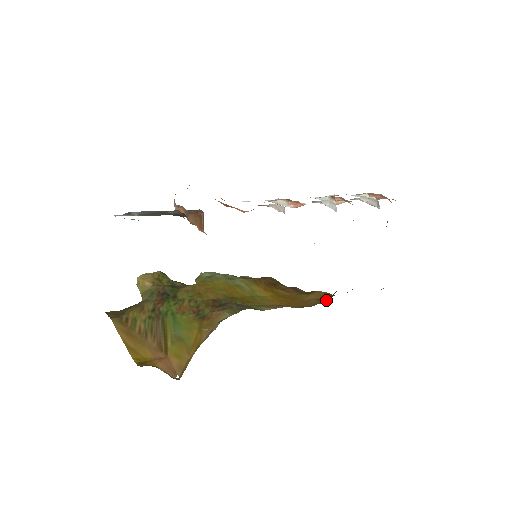
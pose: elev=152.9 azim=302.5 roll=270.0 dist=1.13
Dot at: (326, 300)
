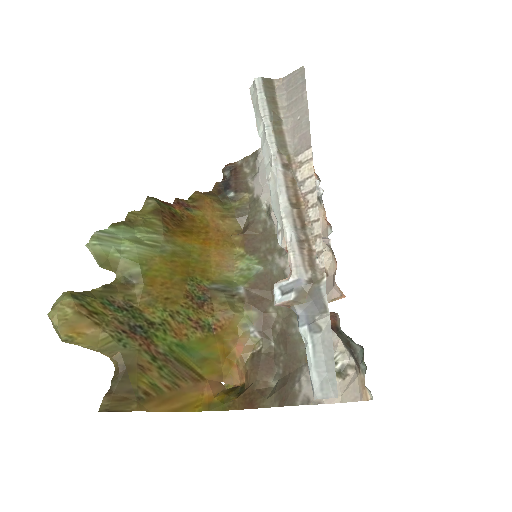
Dot at: (237, 224)
